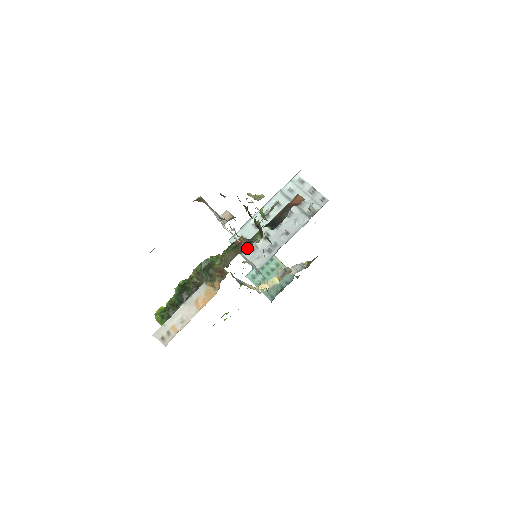
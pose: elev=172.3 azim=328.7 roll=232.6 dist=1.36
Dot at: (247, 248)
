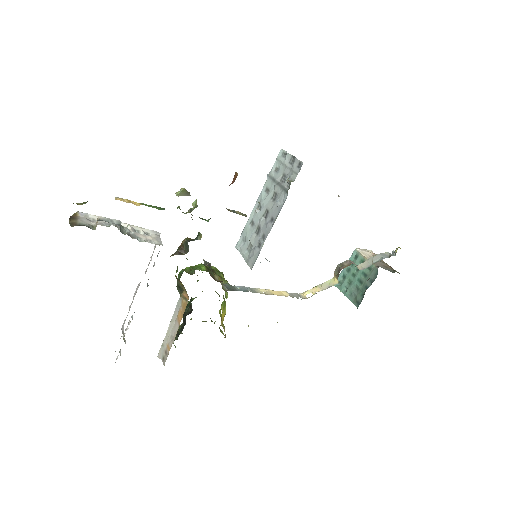
Dot at: (186, 249)
